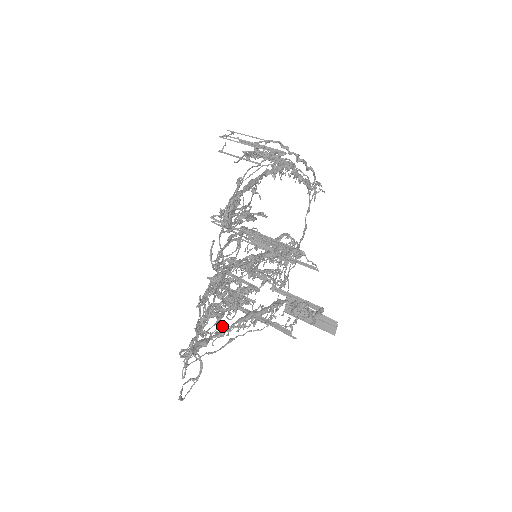
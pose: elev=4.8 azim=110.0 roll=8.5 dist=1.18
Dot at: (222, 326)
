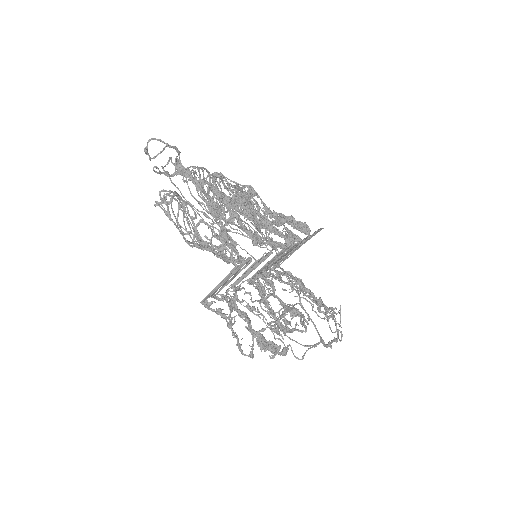
Dot at: (201, 243)
